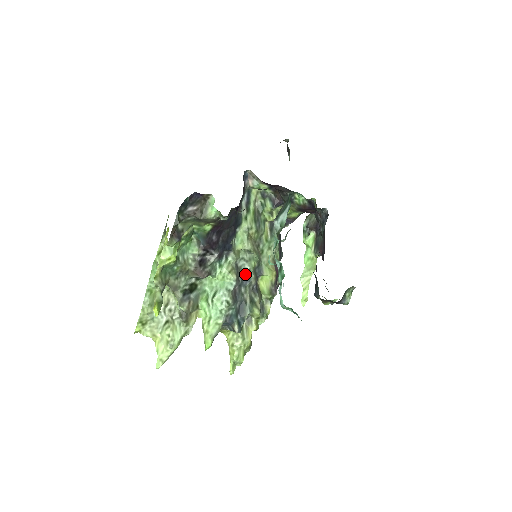
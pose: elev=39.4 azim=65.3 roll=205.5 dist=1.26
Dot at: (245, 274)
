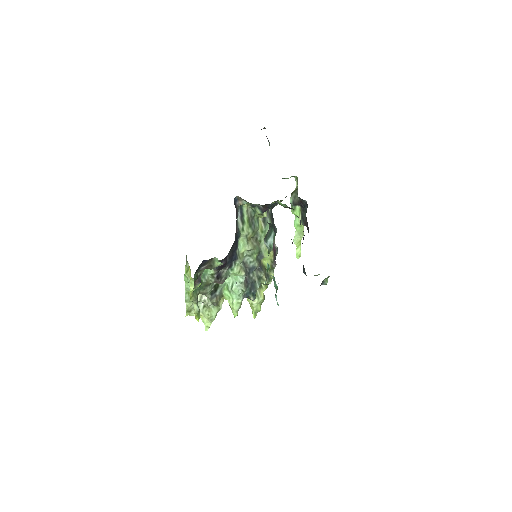
Dot at: (251, 266)
